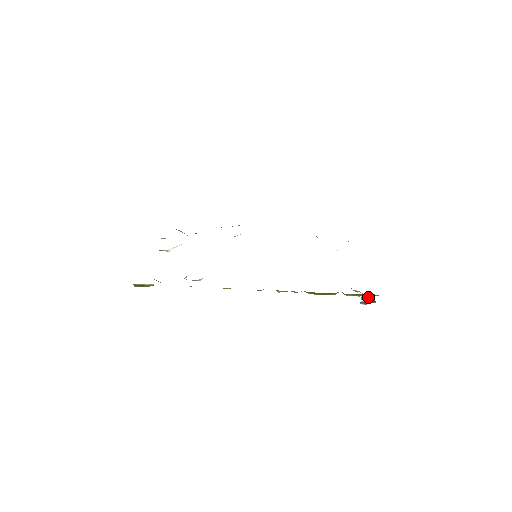
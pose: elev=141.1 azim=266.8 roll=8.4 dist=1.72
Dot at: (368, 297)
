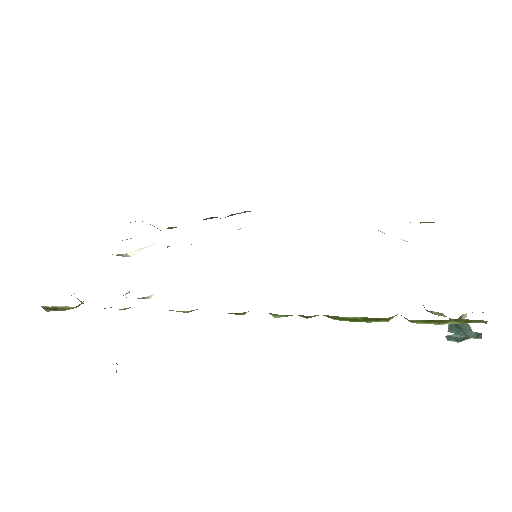
Dot at: (463, 326)
